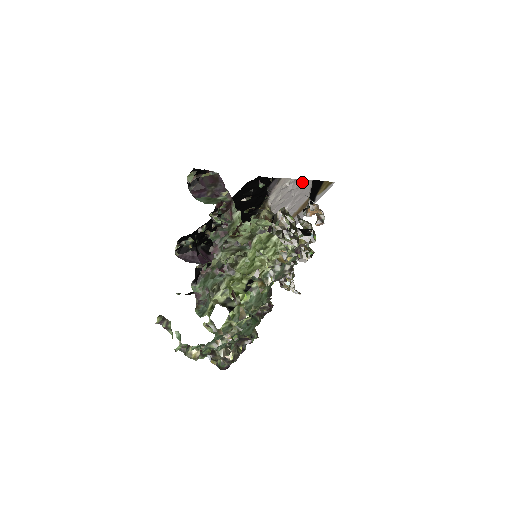
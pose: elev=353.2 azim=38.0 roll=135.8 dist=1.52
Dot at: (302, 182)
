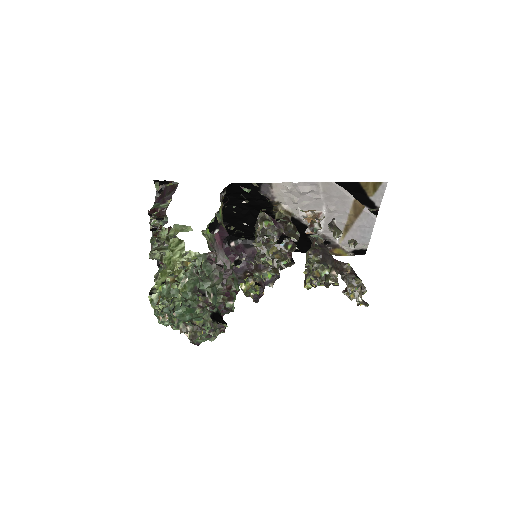
Dot at: (316, 185)
